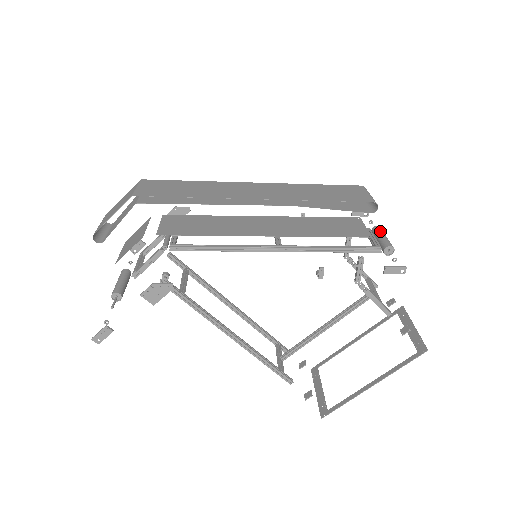
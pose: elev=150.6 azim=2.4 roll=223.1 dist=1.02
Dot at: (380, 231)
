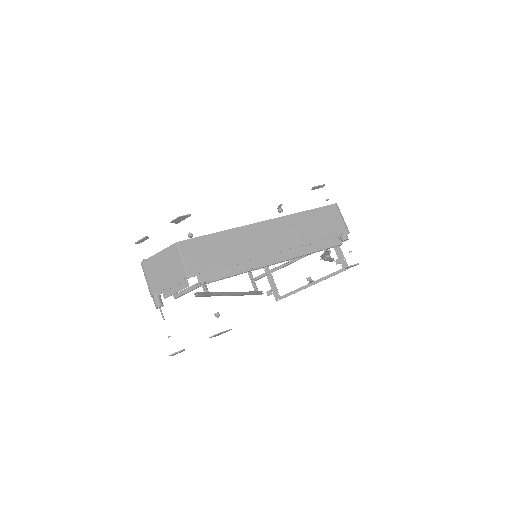
Dot at: occluded
